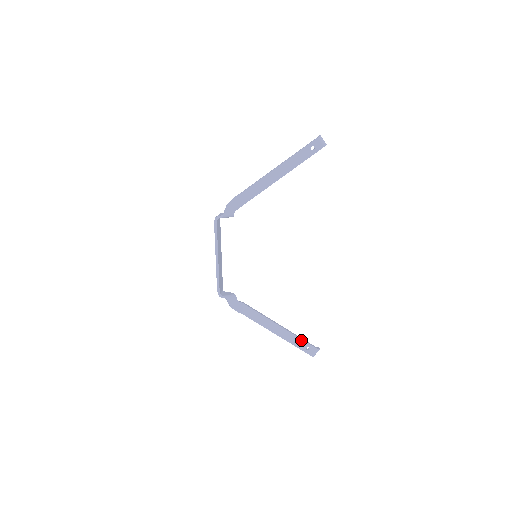
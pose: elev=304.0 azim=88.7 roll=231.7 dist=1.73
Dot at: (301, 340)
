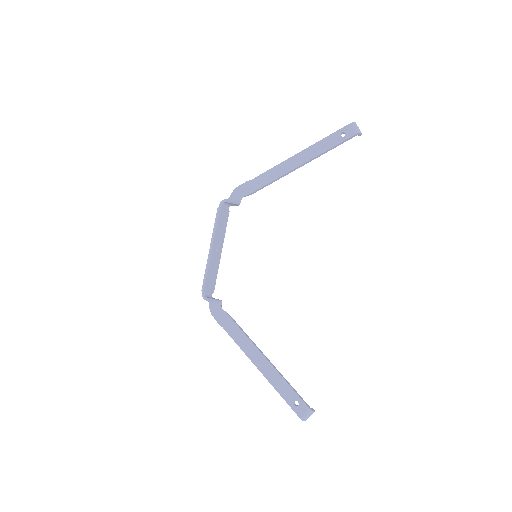
Dot at: (289, 387)
